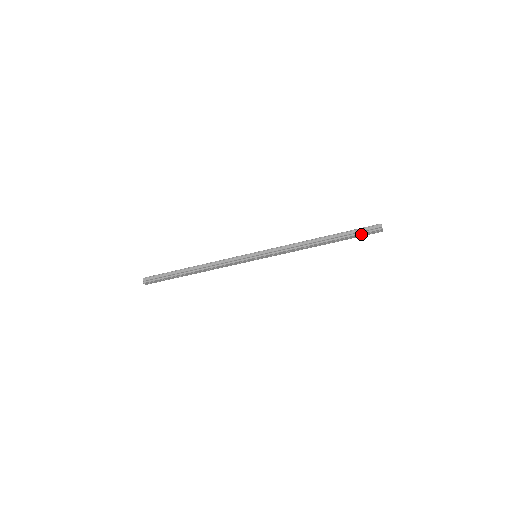
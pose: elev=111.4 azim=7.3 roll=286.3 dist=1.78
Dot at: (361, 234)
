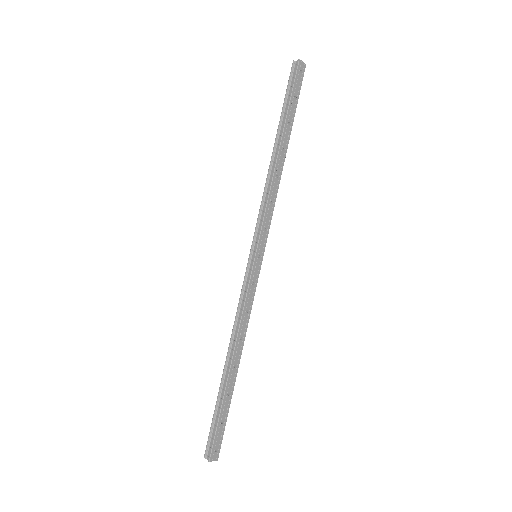
Dot at: (294, 92)
